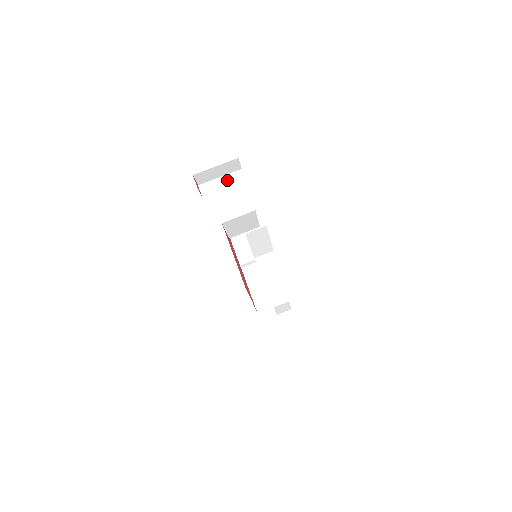
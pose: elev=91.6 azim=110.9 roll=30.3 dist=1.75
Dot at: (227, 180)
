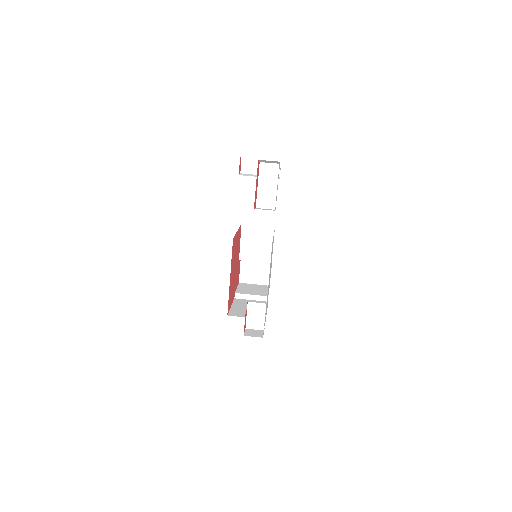
Dot at: occluded
